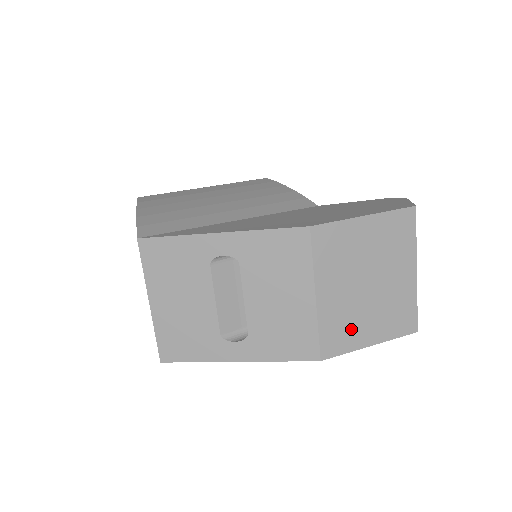
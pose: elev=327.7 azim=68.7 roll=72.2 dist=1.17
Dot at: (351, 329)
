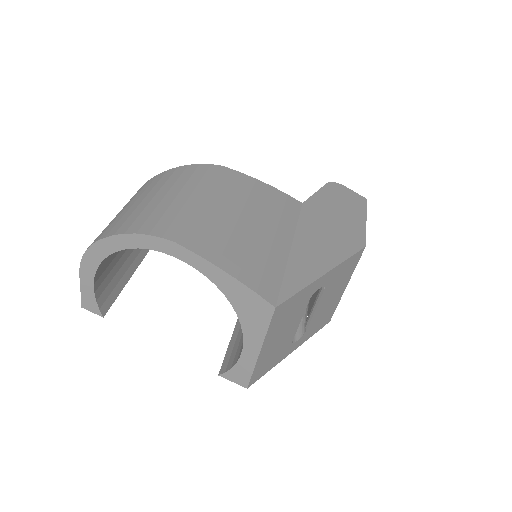
Dot at: occluded
